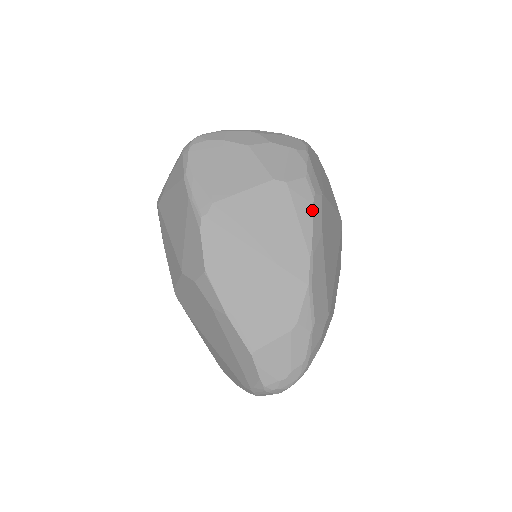
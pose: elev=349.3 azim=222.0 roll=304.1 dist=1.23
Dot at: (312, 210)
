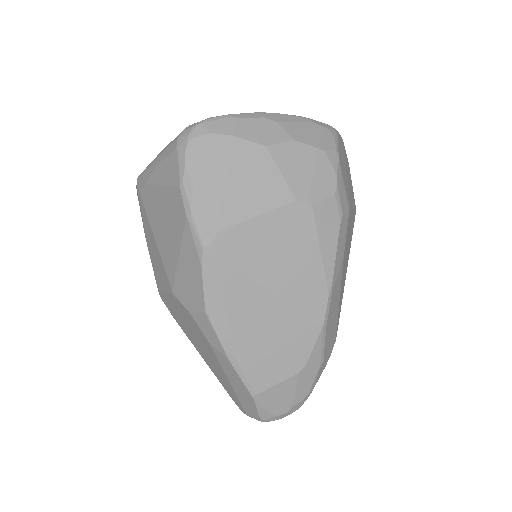
Dot at: (337, 237)
